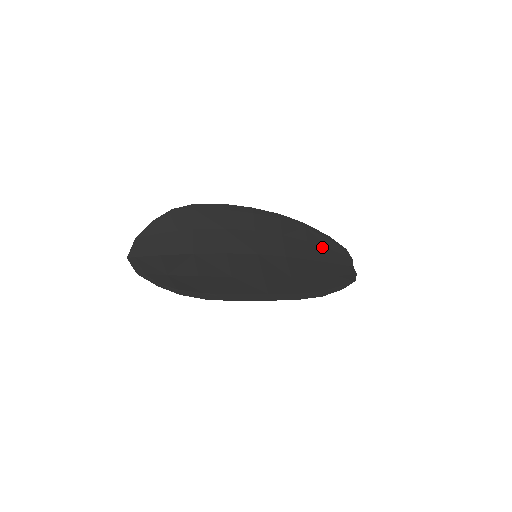
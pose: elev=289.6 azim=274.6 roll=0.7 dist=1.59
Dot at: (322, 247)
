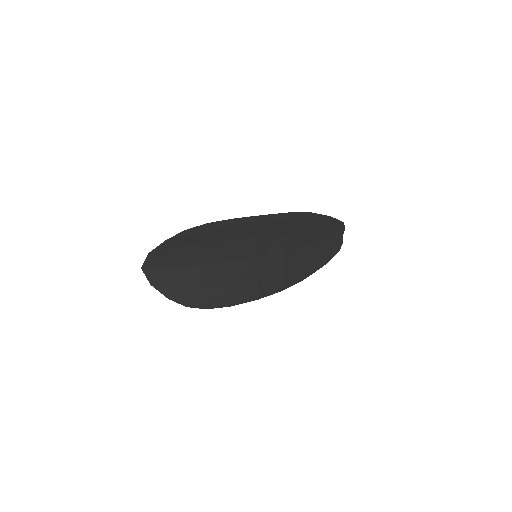
Dot at: (320, 229)
